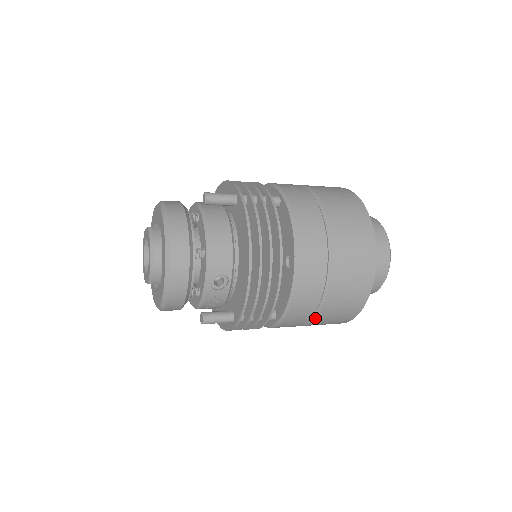
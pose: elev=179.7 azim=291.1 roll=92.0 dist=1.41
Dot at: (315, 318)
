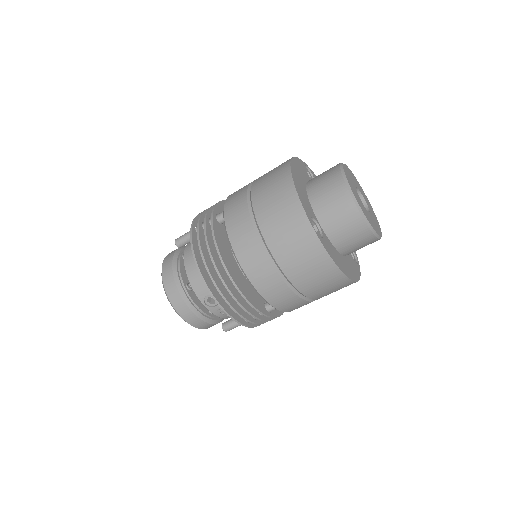
Dot at: (305, 295)
